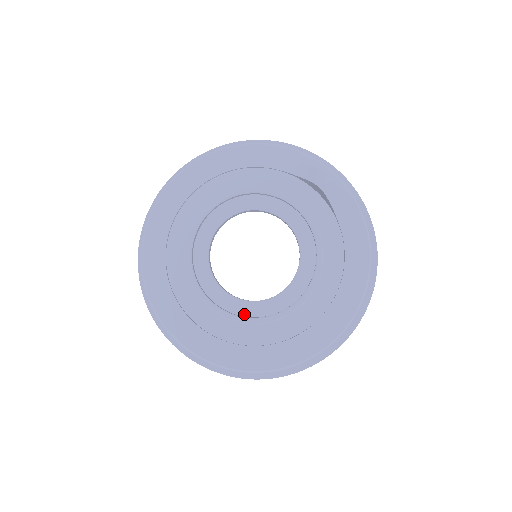
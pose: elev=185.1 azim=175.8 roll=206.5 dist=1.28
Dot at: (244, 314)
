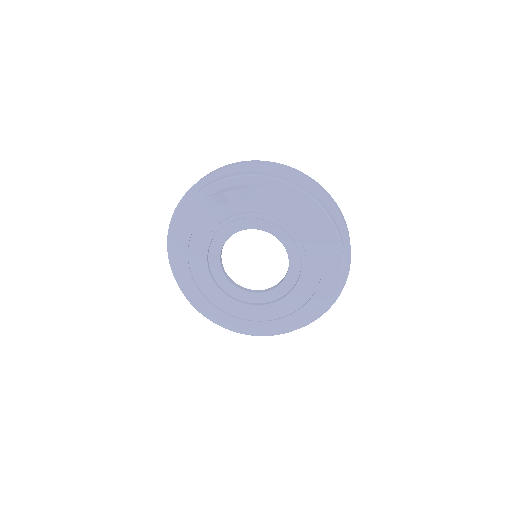
Dot at: (288, 290)
